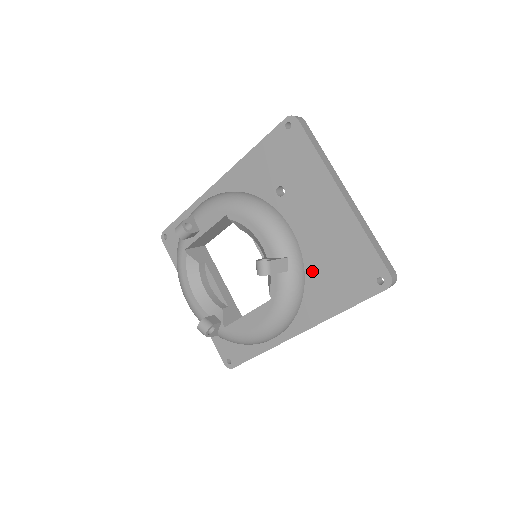
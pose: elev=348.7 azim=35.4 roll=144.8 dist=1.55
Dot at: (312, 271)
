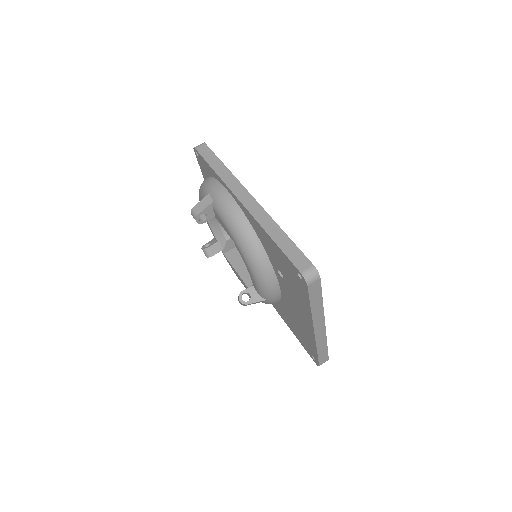
Dot at: (284, 307)
